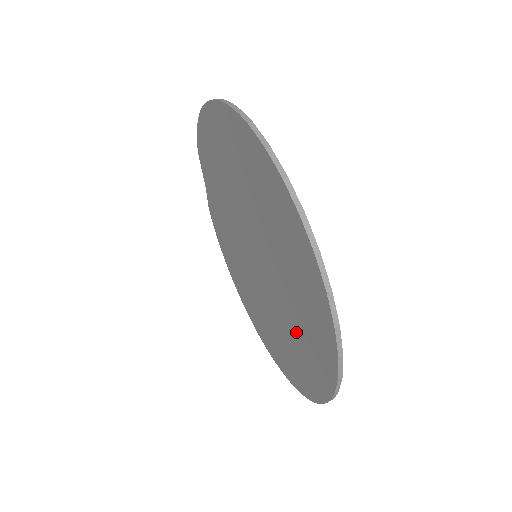
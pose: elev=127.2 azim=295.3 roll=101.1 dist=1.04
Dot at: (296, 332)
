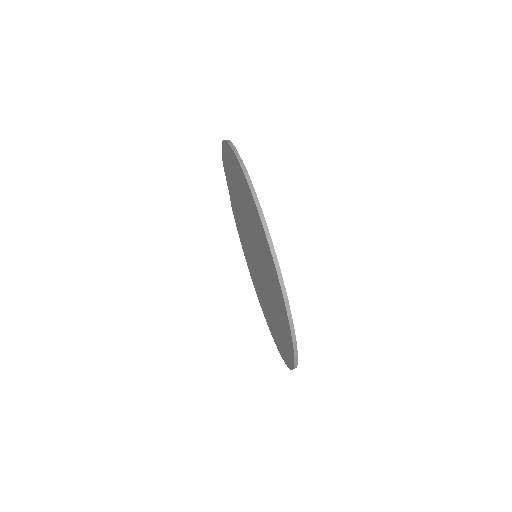
Dot at: (276, 317)
